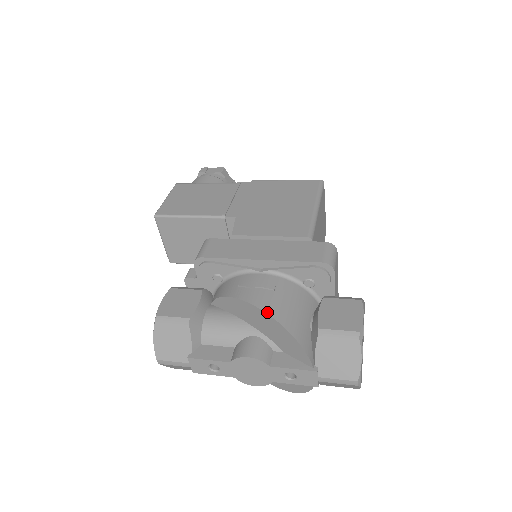
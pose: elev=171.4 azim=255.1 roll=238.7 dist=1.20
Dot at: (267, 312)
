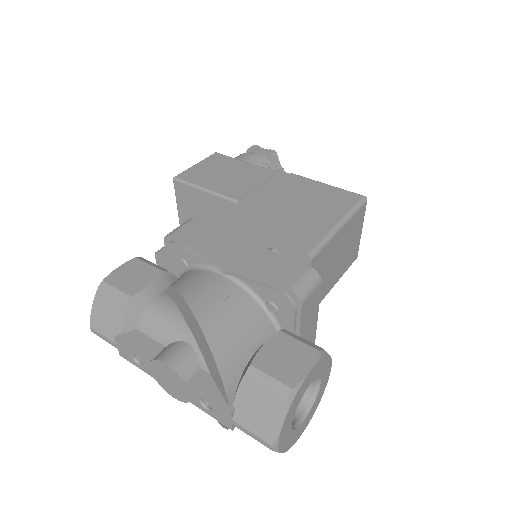
Dot at: (200, 322)
